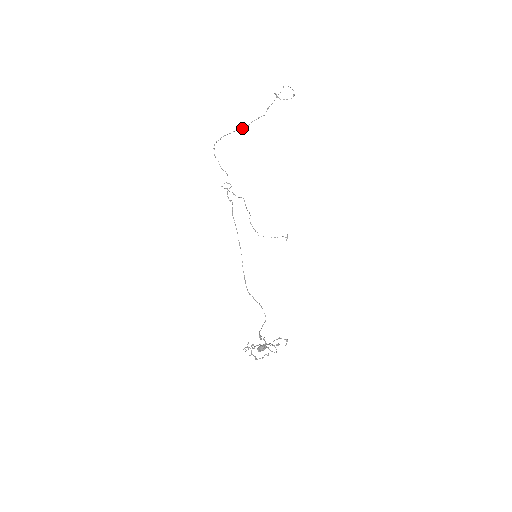
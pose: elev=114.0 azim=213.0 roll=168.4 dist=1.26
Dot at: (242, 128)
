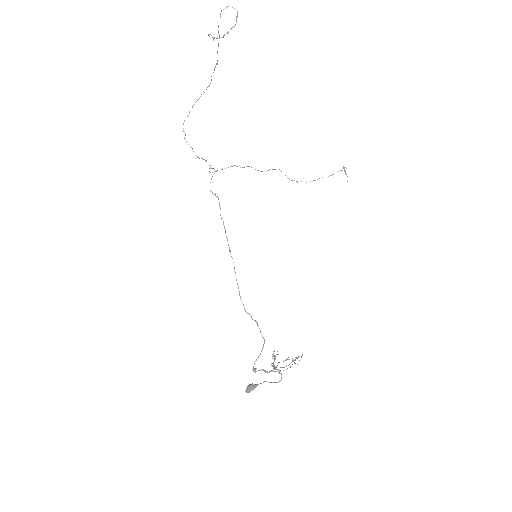
Dot at: (207, 87)
